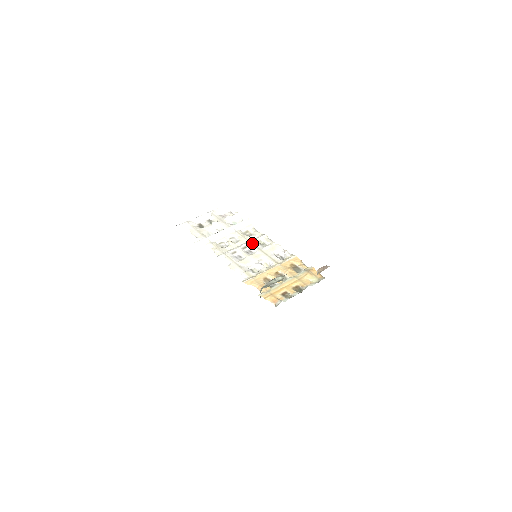
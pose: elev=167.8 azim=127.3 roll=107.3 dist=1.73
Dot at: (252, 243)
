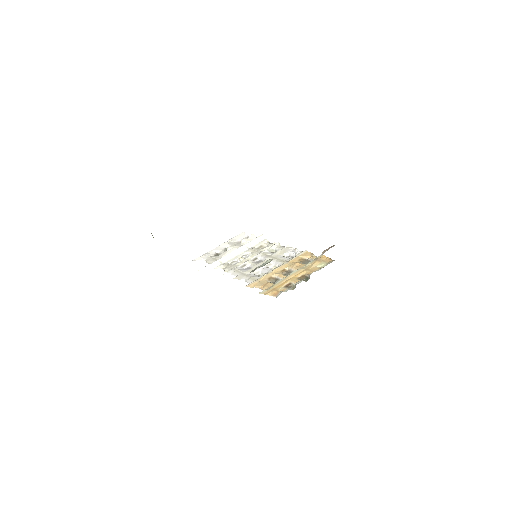
Dot at: (263, 253)
